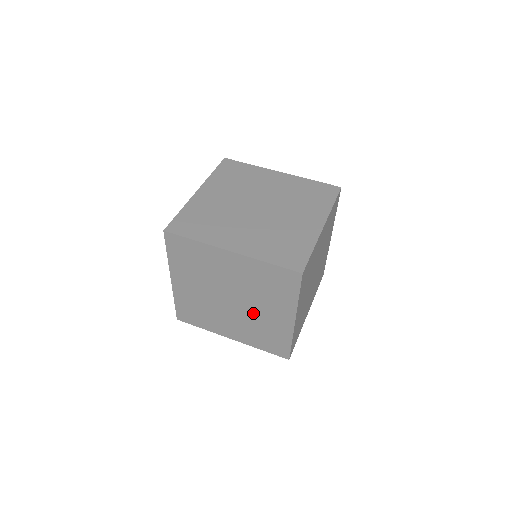
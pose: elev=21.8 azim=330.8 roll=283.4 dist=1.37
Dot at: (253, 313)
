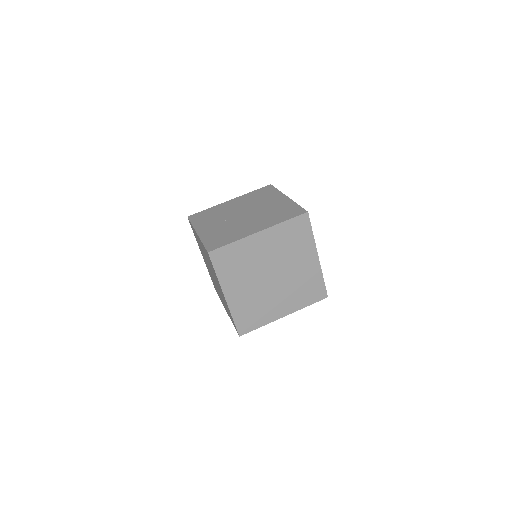
Dot at: occluded
